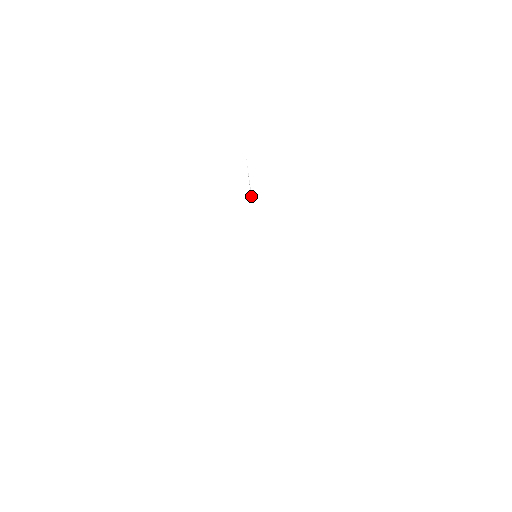
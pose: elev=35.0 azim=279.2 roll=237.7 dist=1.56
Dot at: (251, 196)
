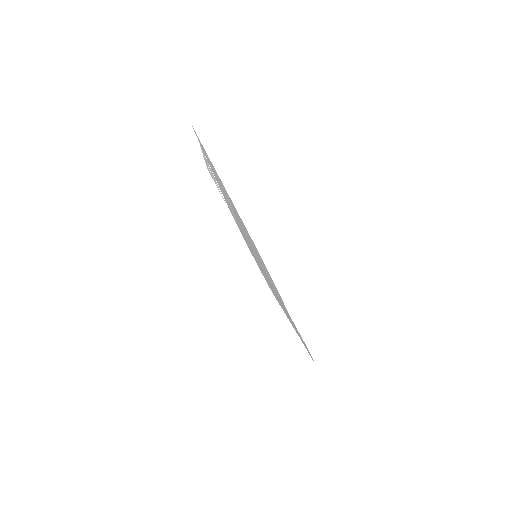
Dot at: occluded
